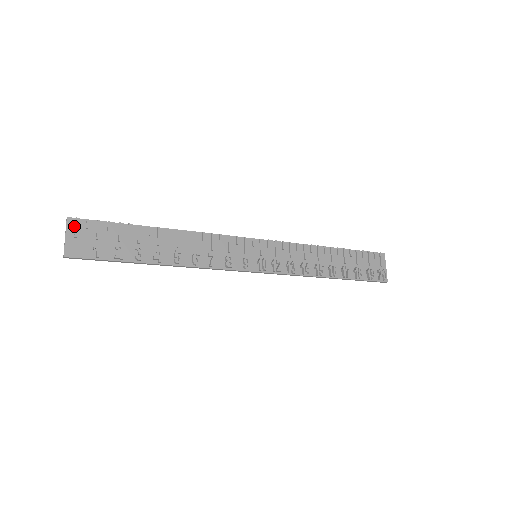
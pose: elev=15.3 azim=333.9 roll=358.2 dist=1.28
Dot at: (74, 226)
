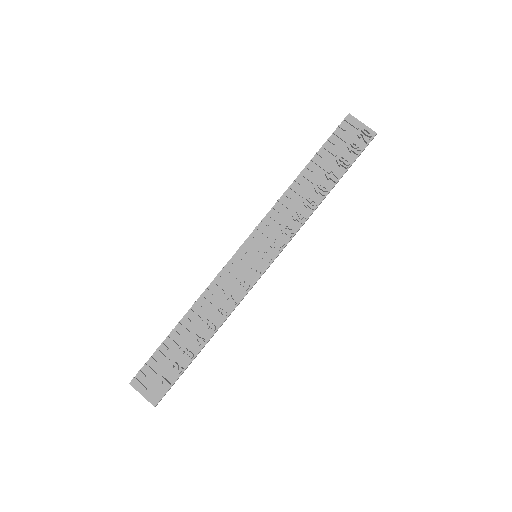
Dot at: (138, 384)
